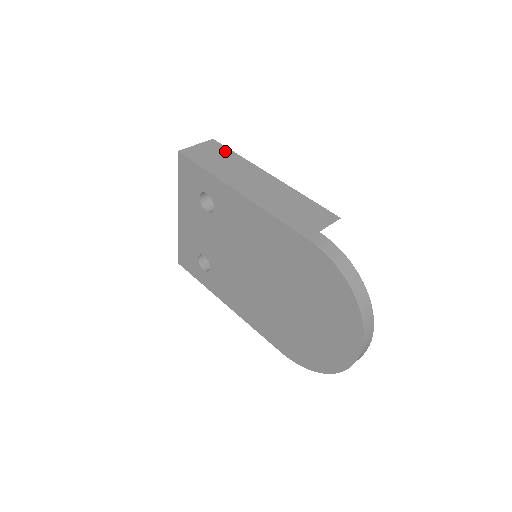
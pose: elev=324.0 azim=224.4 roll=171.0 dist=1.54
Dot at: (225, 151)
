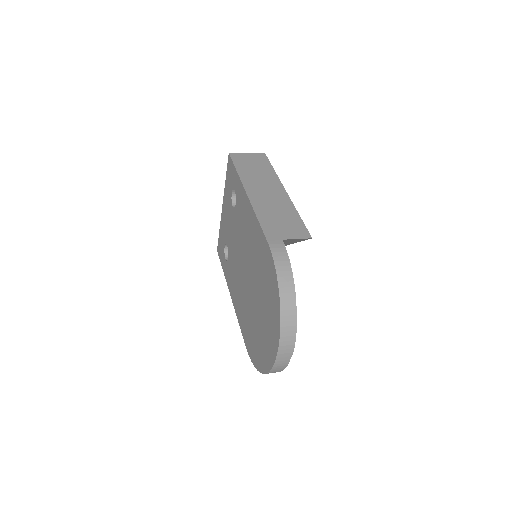
Dot at: (266, 164)
